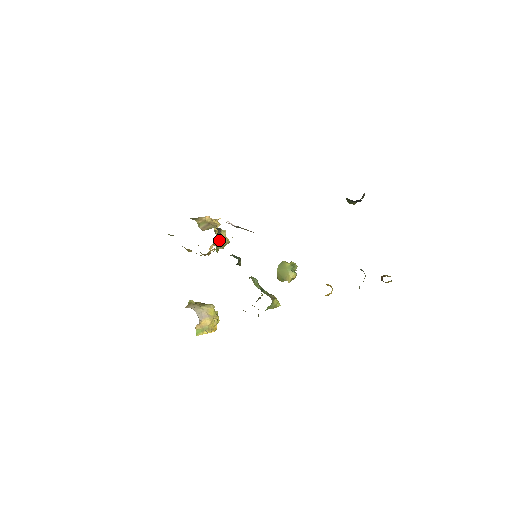
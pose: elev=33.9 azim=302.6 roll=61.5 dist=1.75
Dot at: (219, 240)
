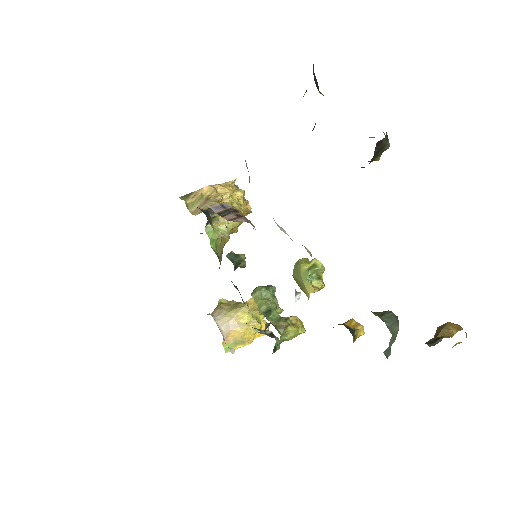
Dot at: (219, 225)
